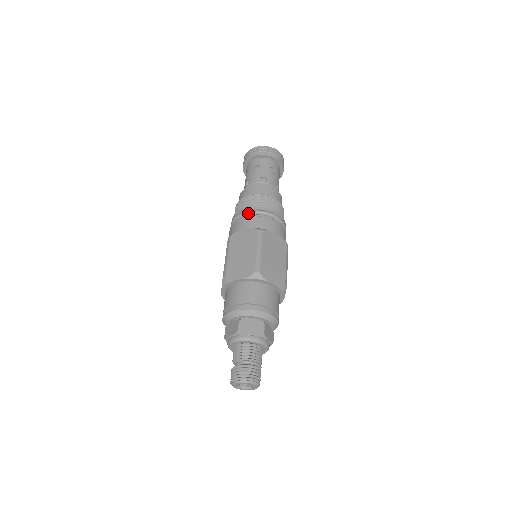
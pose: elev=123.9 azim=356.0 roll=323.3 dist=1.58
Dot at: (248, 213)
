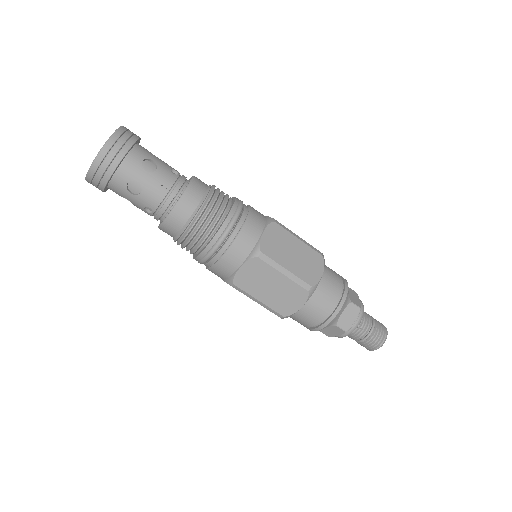
Dot at: occluded
